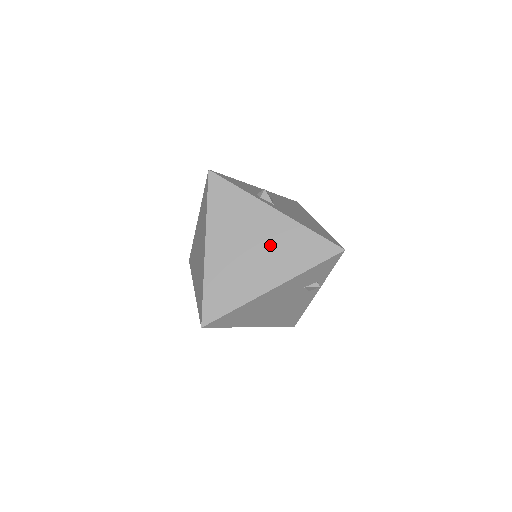
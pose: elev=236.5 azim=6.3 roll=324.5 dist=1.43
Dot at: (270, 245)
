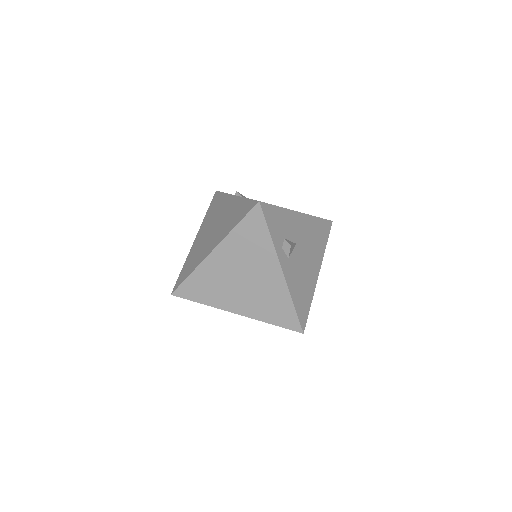
Dot at: (257, 289)
